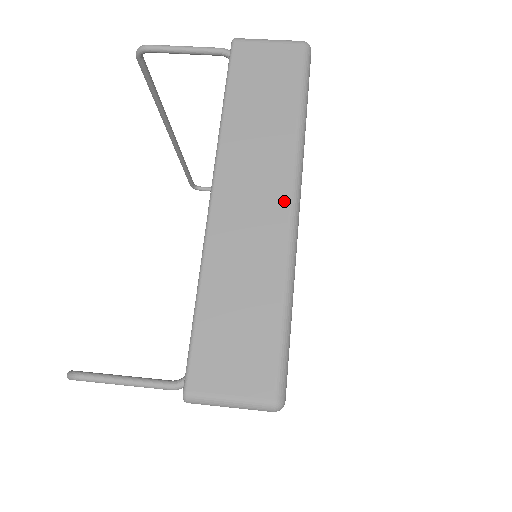
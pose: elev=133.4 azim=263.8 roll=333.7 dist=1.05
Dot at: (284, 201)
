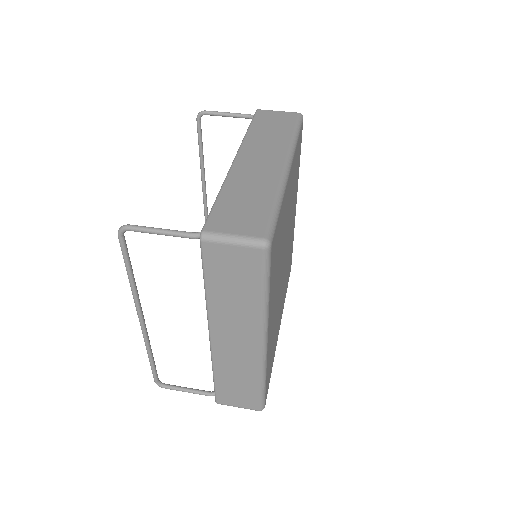
Dot at: (281, 163)
